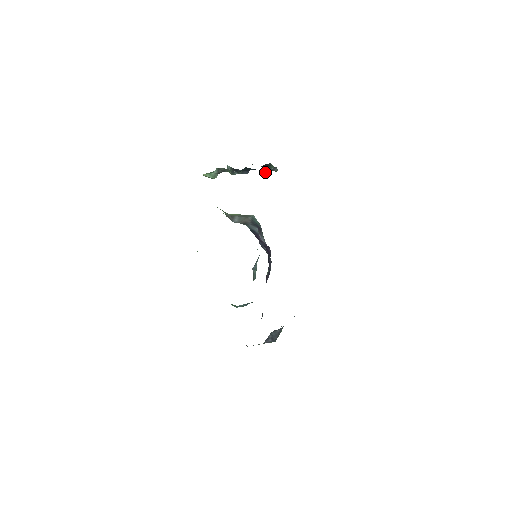
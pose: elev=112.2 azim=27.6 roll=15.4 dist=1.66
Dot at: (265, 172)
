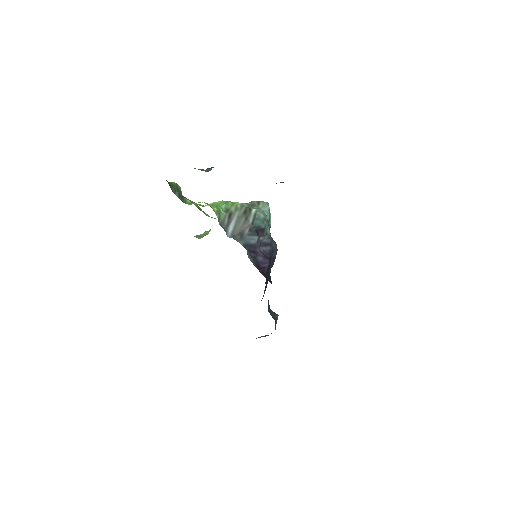
Dot at: occluded
